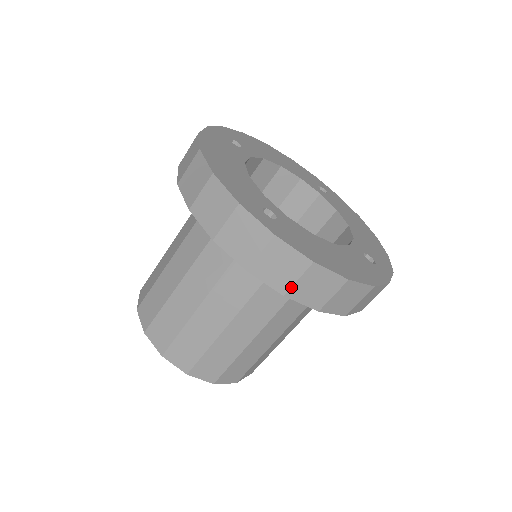
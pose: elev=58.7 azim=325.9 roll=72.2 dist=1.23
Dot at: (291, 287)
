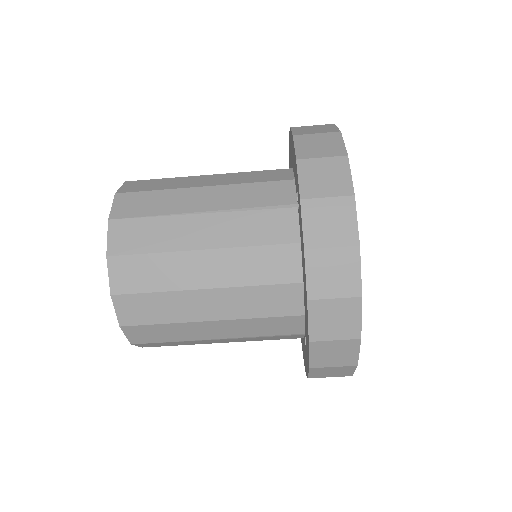
Dot at: occluded
